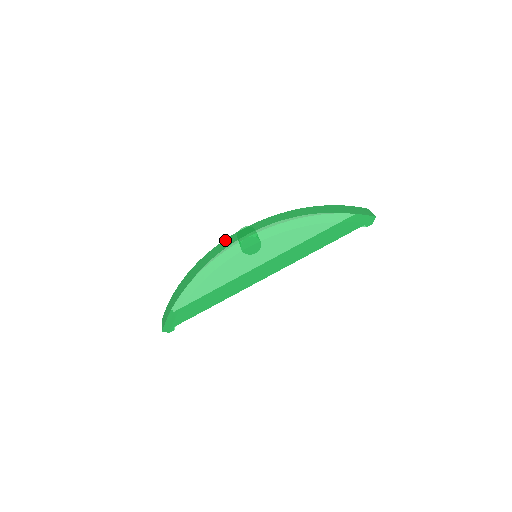
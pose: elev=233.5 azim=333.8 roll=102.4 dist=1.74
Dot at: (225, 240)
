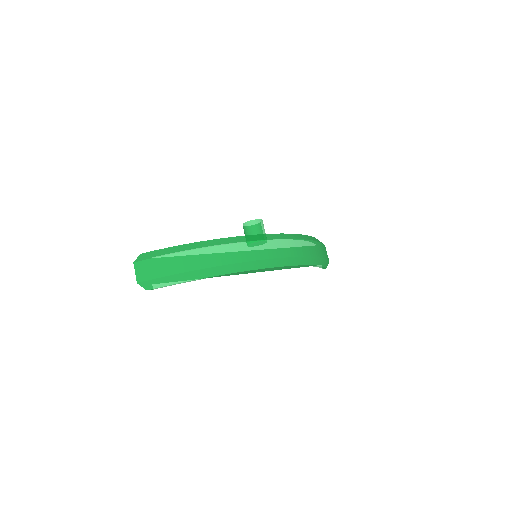
Dot at: (256, 242)
